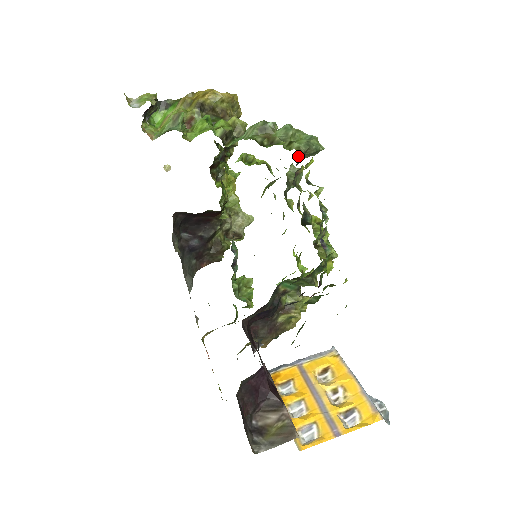
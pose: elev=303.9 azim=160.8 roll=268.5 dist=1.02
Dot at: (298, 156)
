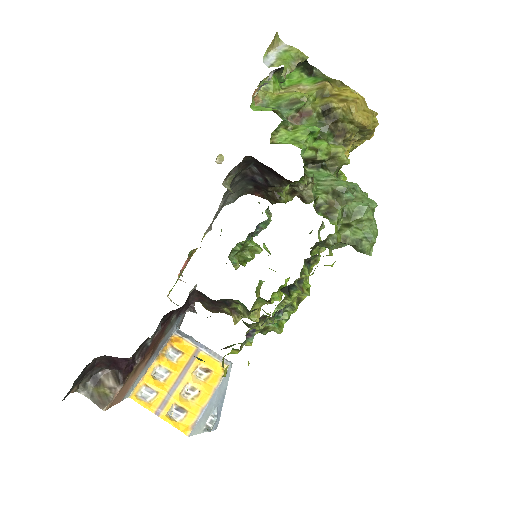
Dot at: (337, 243)
